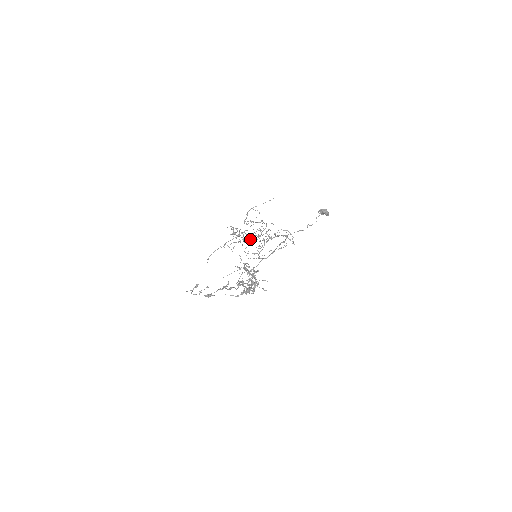
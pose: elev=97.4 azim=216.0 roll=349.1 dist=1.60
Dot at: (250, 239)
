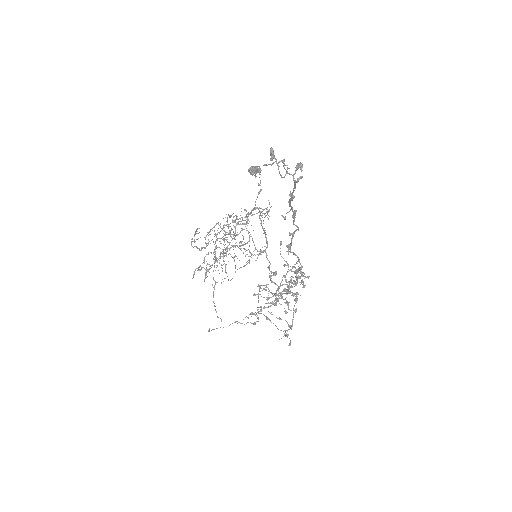
Dot at: occluded
